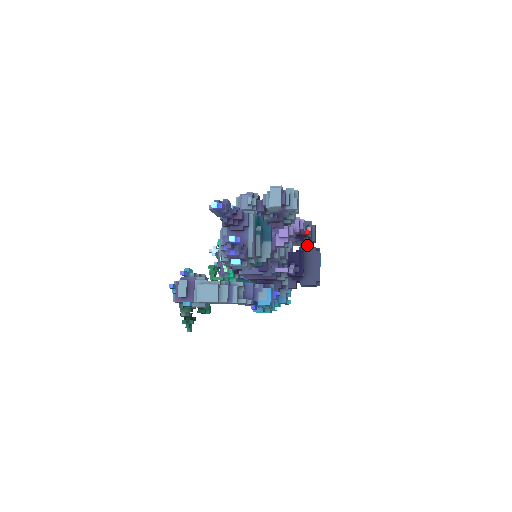
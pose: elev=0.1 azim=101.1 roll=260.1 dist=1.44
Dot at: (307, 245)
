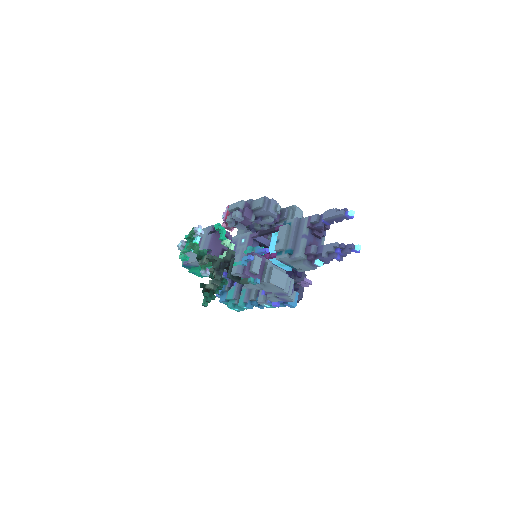
Dot at: occluded
